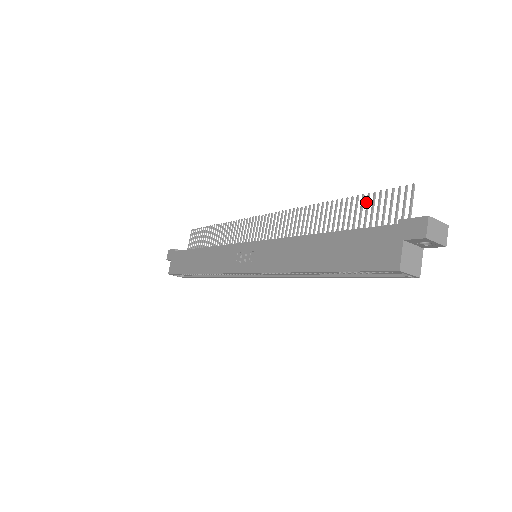
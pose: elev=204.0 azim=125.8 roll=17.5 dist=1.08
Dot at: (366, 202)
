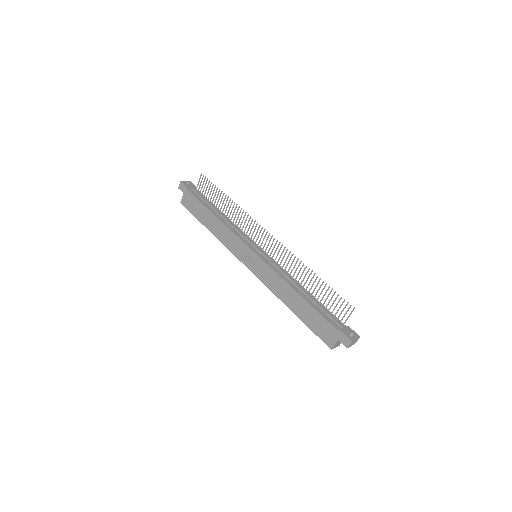
Dot at: occluded
